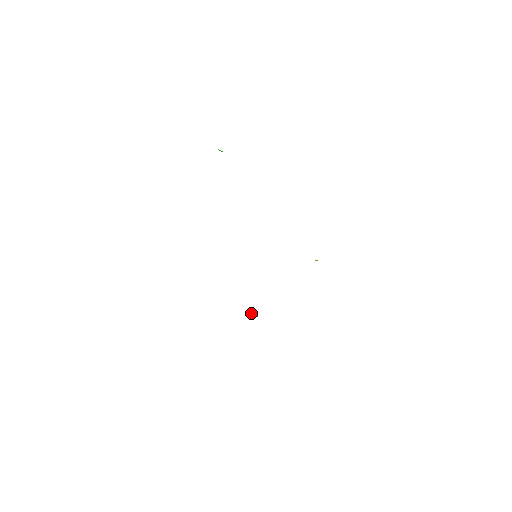
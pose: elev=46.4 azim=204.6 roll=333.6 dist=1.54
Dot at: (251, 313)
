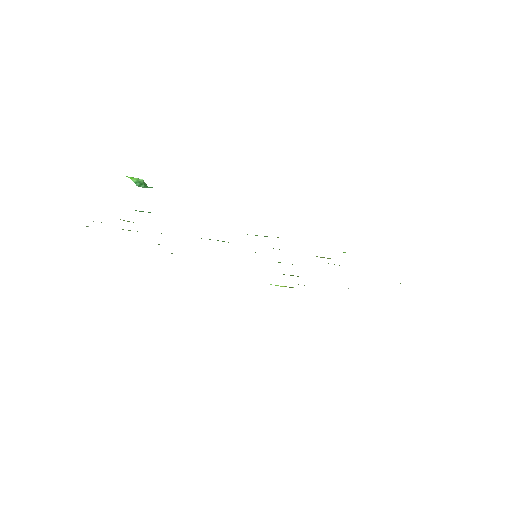
Dot at: occluded
